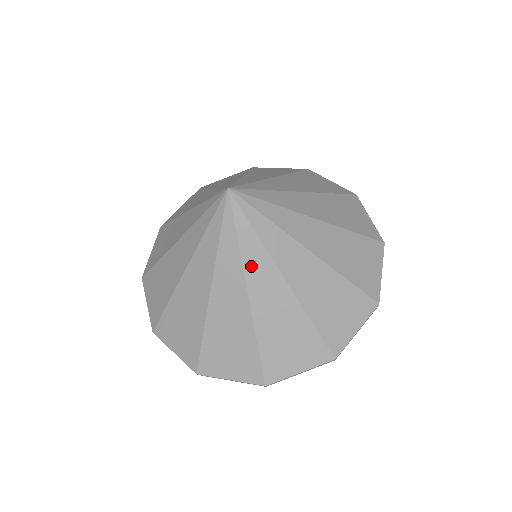
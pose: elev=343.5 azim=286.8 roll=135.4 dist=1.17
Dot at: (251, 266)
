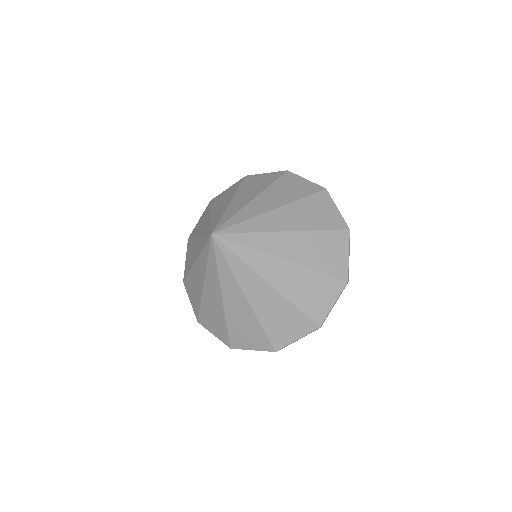
Dot at: (225, 283)
